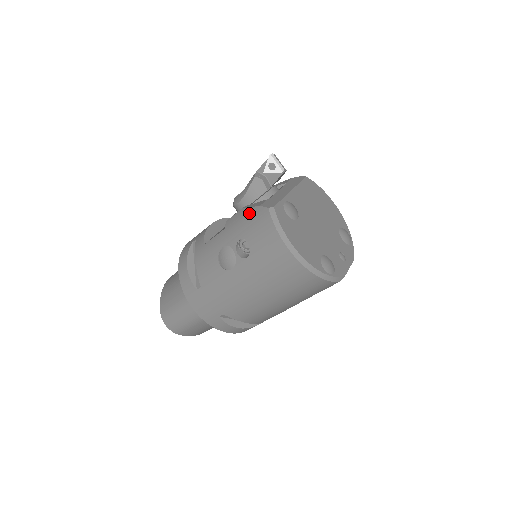
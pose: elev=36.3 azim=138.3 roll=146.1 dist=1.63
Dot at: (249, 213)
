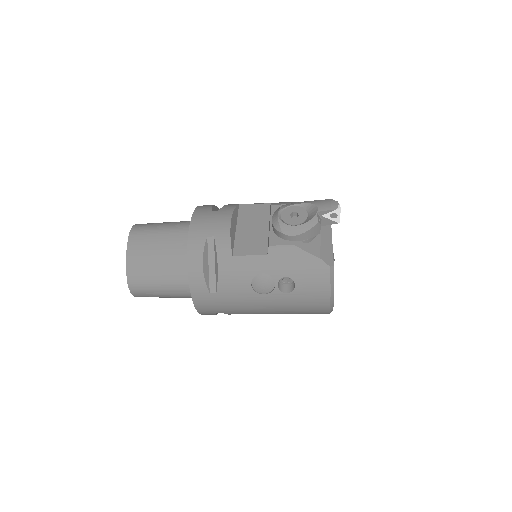
Dot at: (305, 258)
